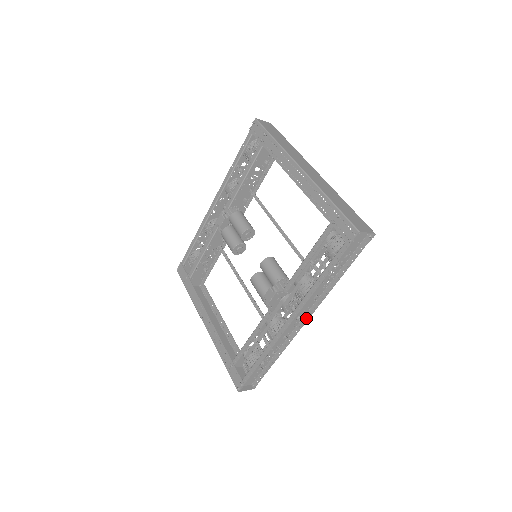
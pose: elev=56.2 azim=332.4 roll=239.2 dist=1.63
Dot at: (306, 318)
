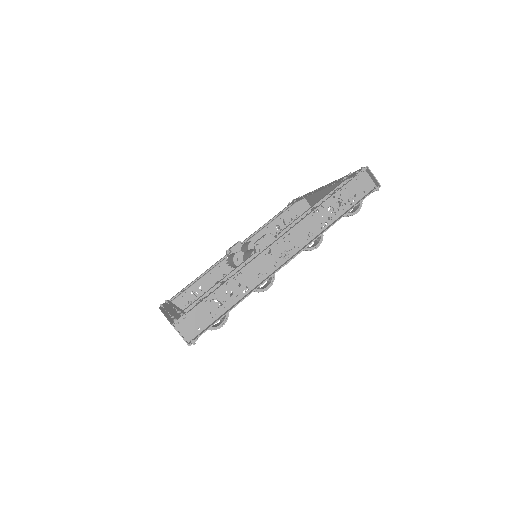
Dot at: (292, 257)
